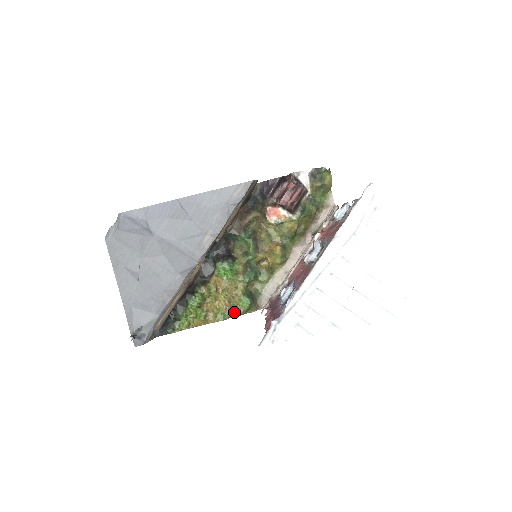
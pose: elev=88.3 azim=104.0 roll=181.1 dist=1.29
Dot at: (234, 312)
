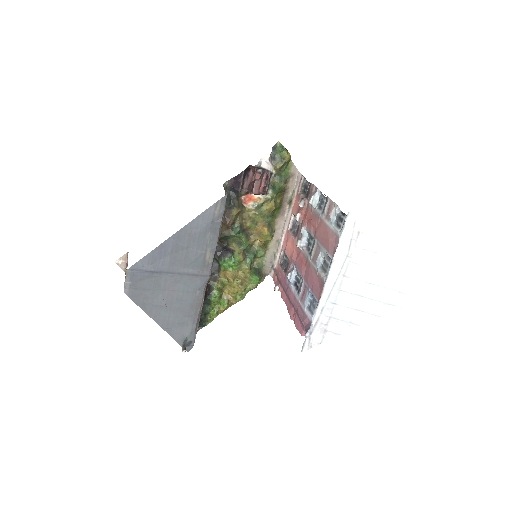
Dot at: (249, 290)
